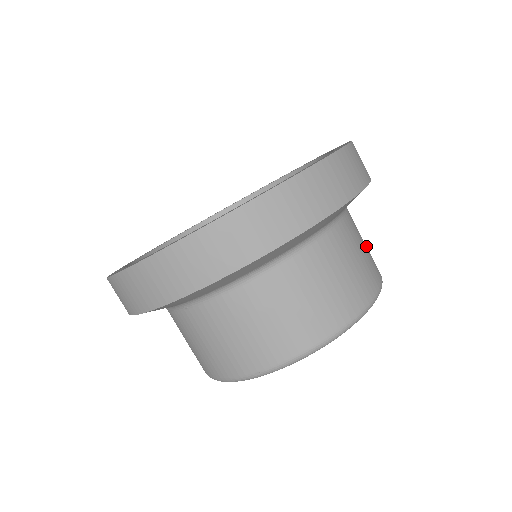
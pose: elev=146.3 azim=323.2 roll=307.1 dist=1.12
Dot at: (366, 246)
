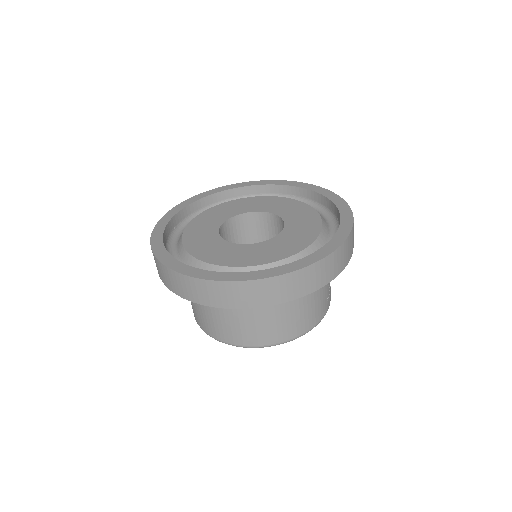
Dot at: (313, 307)
